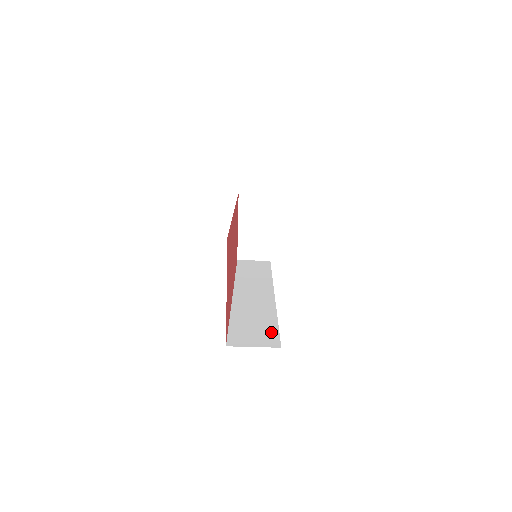
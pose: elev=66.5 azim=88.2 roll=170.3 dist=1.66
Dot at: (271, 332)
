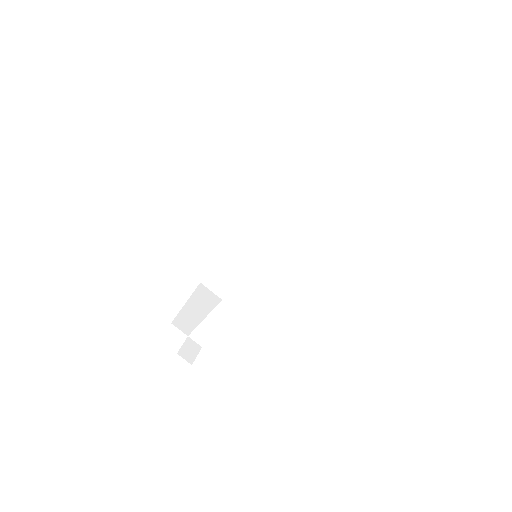
Dot at: occluded
